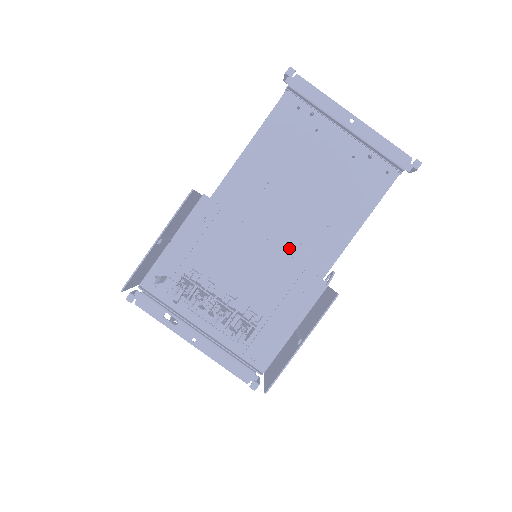
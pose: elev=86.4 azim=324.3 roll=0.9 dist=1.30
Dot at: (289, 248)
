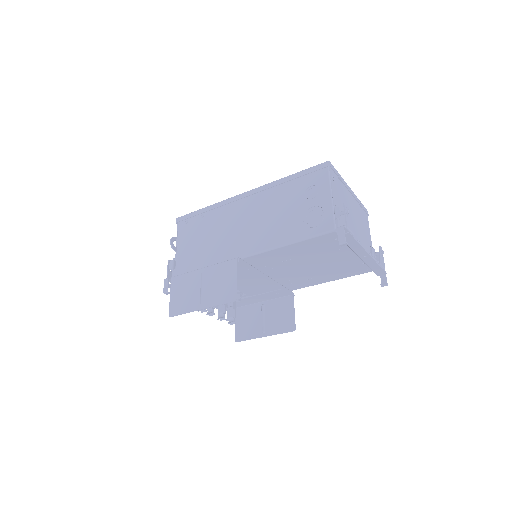
Dot at: (281, 281)
